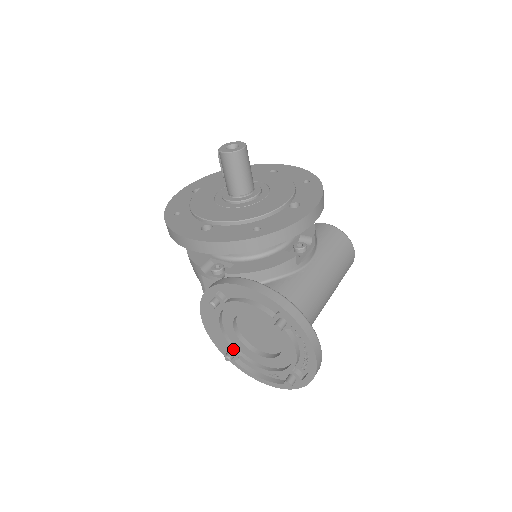
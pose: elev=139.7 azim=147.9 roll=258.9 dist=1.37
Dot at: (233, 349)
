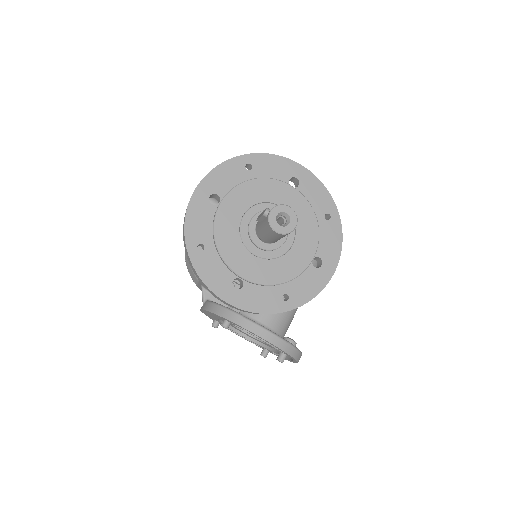
Dot at: (221, 323)
